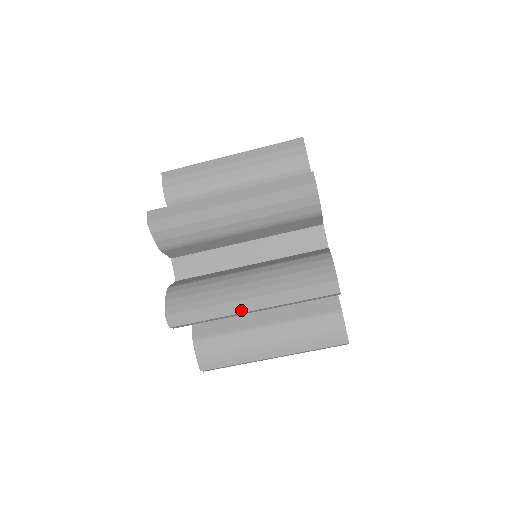
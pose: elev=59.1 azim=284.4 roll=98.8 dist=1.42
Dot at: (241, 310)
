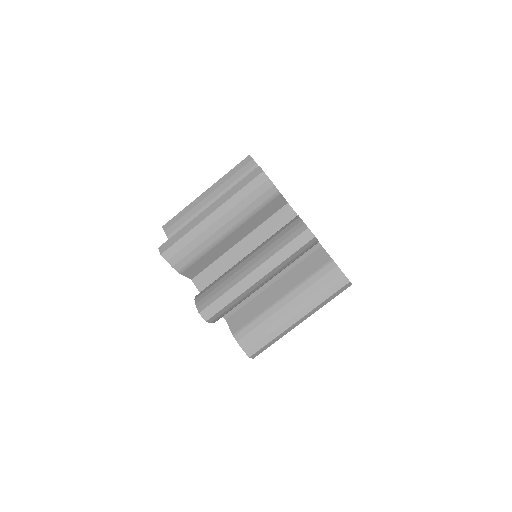
Dot at: (204, 217)
